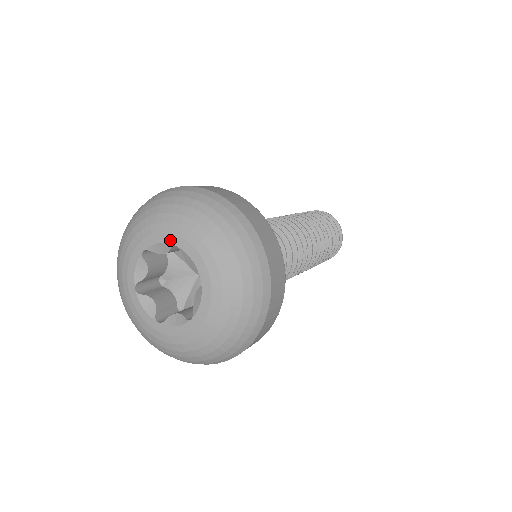
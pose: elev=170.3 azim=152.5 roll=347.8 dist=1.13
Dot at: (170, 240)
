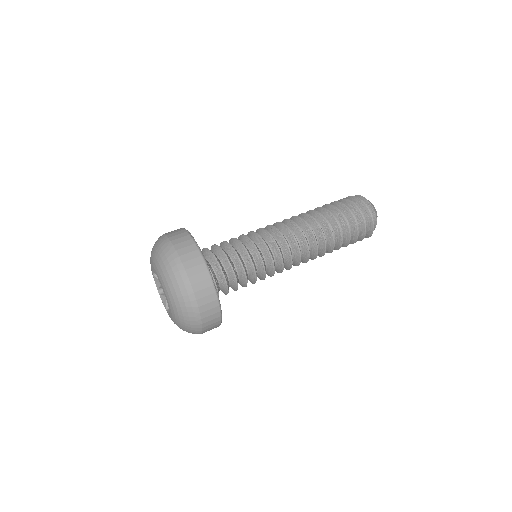
Dot at: (162, 288)
